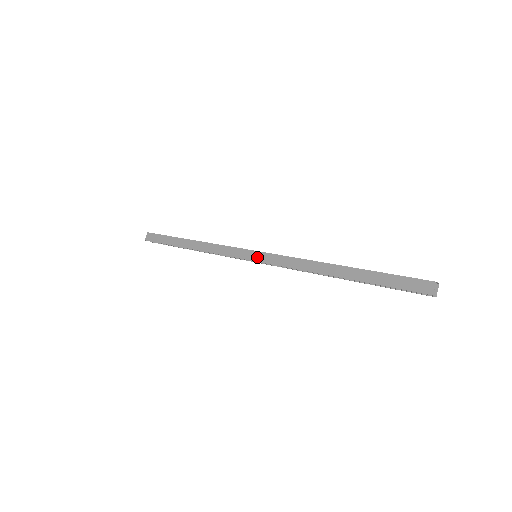
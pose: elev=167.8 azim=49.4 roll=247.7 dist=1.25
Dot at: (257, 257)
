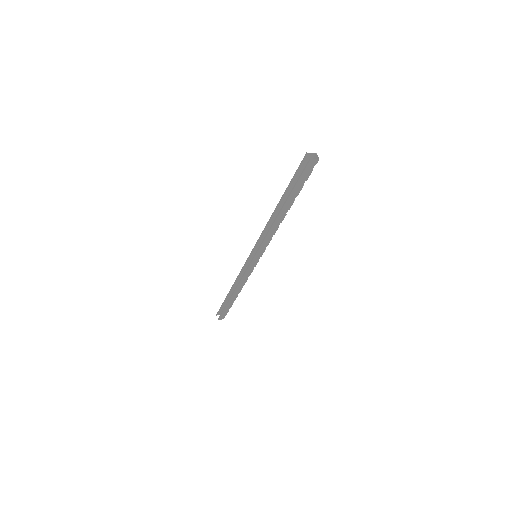
Dot at: (255, 251)
